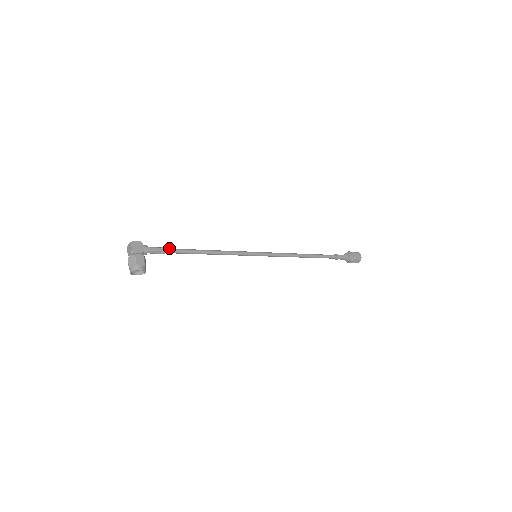
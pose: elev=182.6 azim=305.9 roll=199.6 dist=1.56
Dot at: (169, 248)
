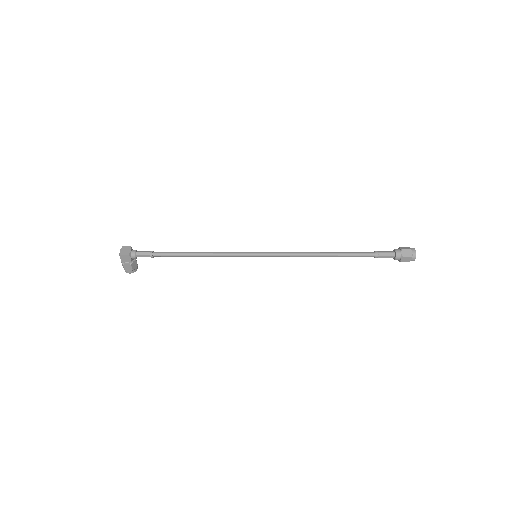
Dot at: (157, 254)
